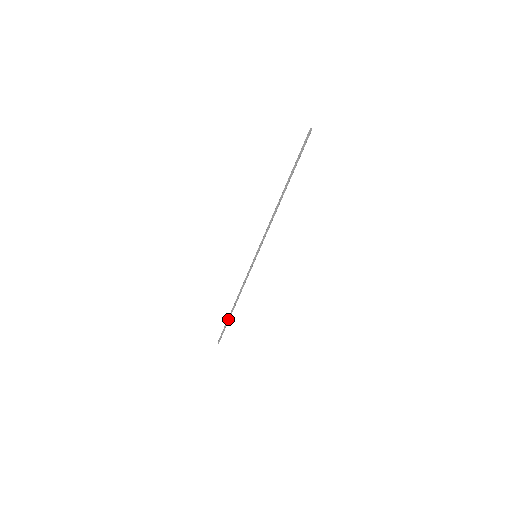
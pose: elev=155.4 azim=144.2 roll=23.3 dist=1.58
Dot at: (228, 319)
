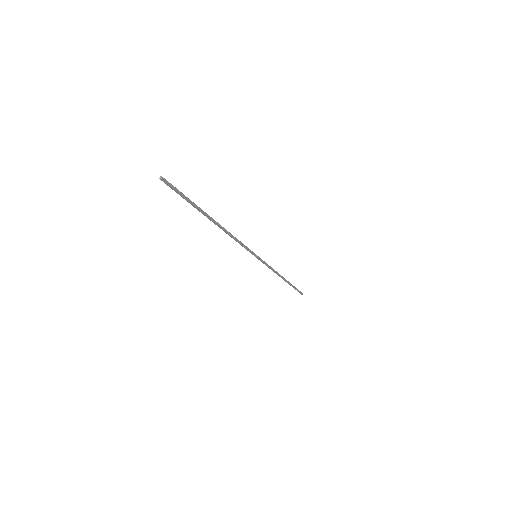
Dot at: (290, 285)
